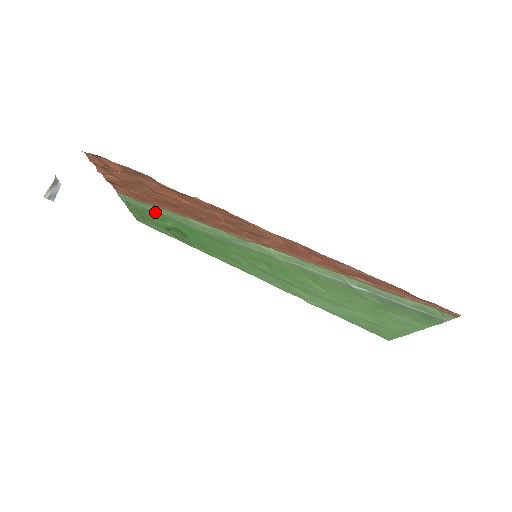
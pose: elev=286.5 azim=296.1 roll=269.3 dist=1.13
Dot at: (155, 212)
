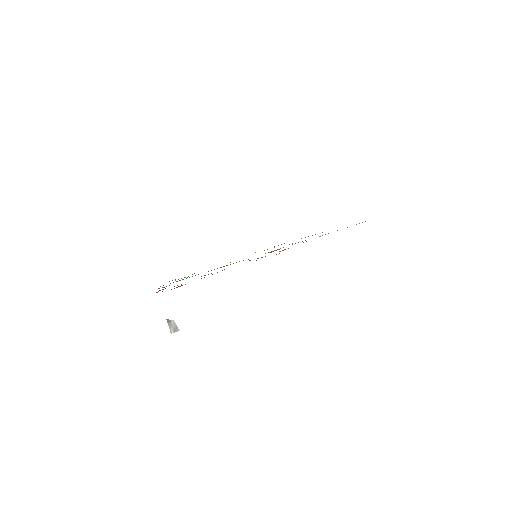
Dot at: occluded
